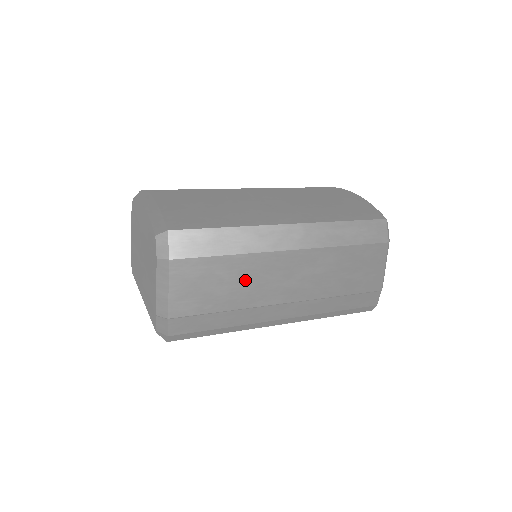
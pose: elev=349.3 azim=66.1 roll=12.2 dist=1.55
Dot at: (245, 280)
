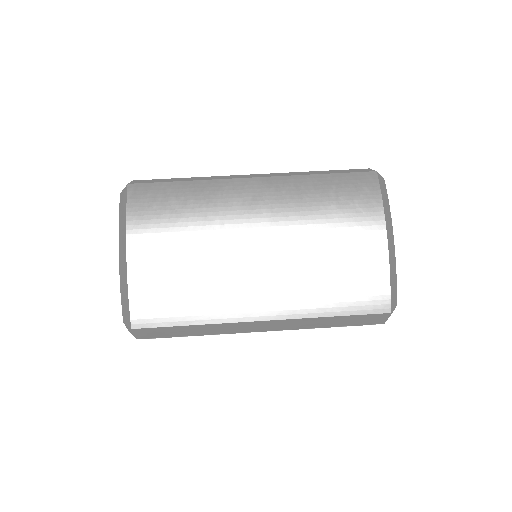
Dot at: (215, 334)
